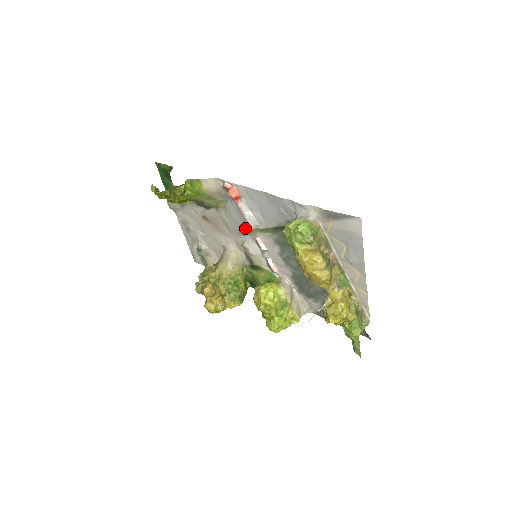
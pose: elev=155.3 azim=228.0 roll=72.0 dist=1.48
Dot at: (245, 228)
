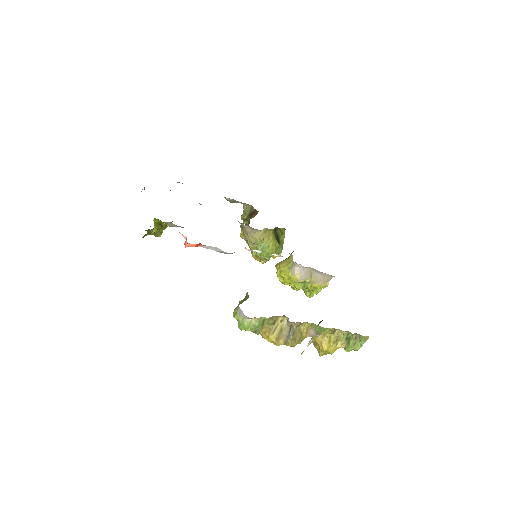
Dot at: occluded
